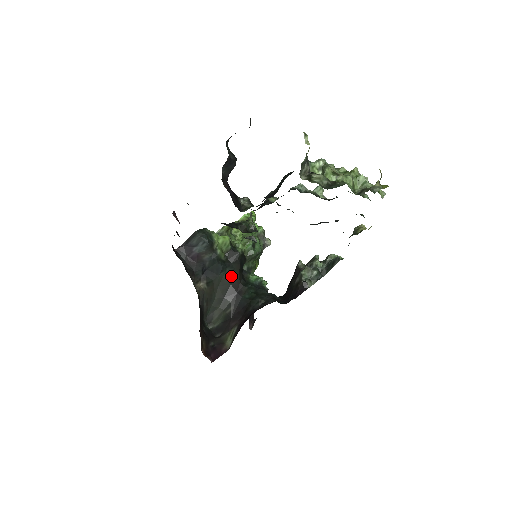
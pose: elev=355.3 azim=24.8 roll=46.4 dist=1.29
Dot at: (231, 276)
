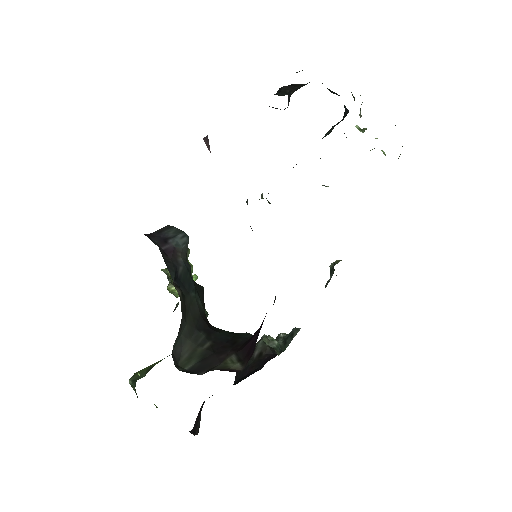
Dot at: (199, 306)
